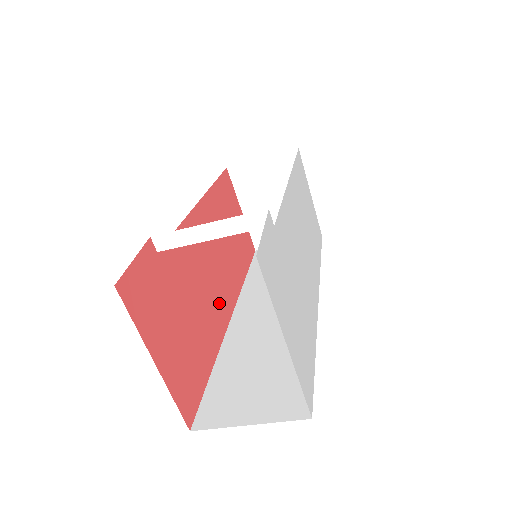
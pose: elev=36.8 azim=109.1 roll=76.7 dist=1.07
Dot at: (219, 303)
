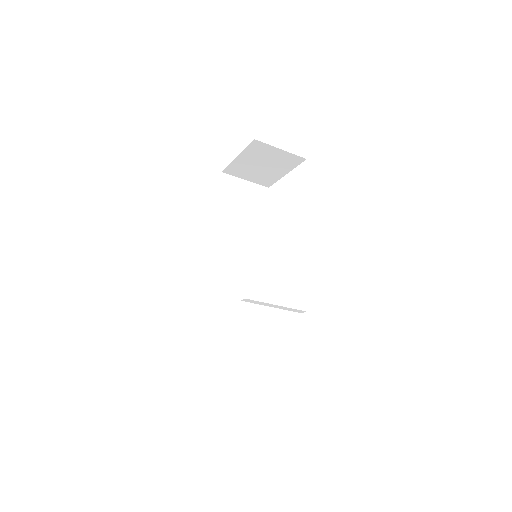
Dot at: occluded
